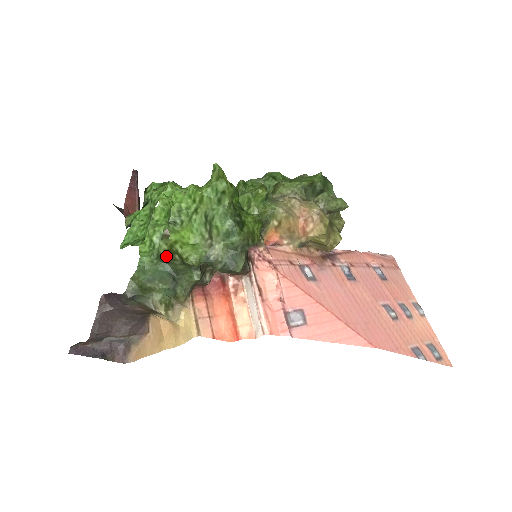
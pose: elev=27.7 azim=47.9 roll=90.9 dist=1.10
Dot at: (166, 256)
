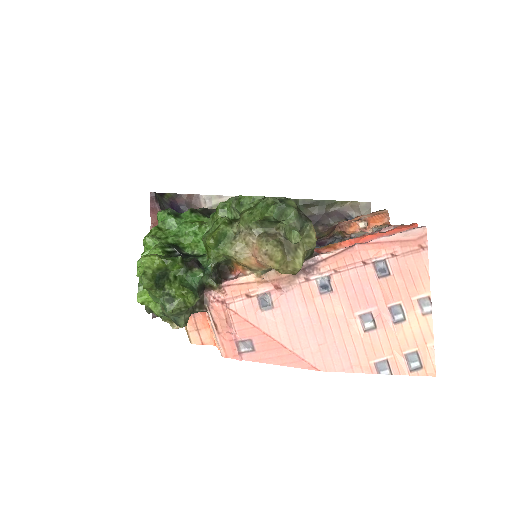
Dot at: occluded
